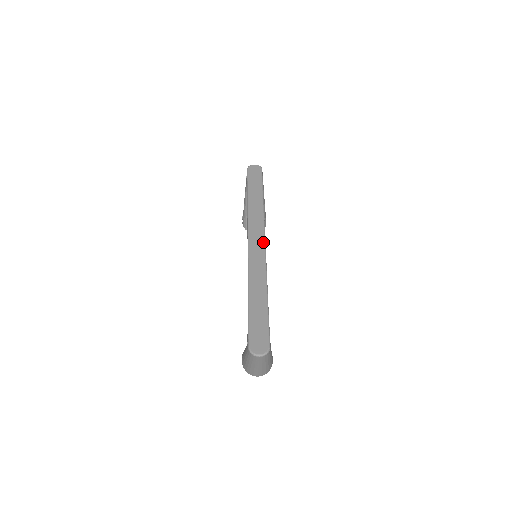
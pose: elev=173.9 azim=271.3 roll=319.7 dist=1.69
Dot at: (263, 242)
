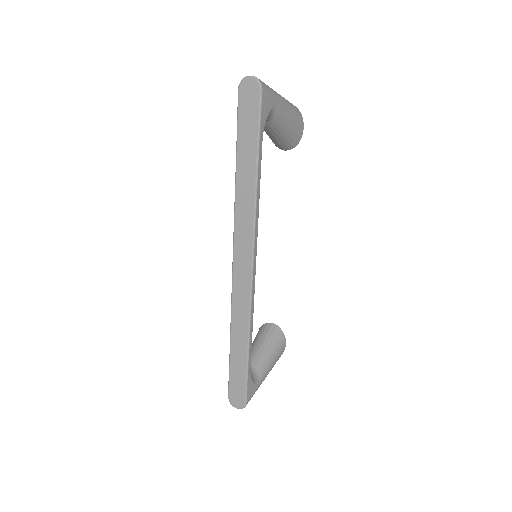
Dot at: (249, 270)
